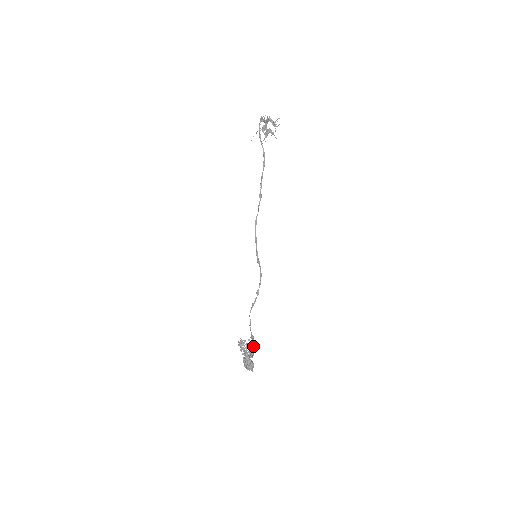
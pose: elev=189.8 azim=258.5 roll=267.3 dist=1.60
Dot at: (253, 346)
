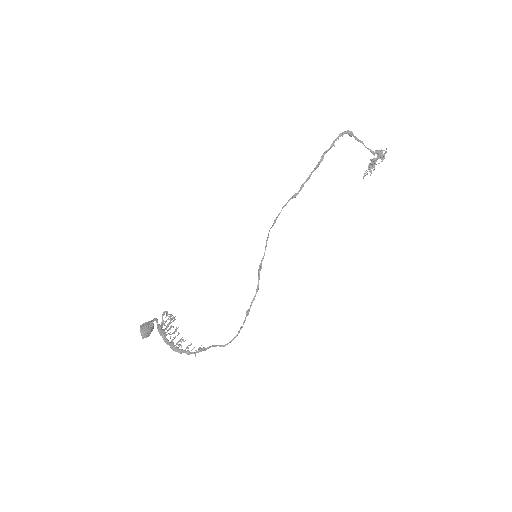
Dot at: occluded
